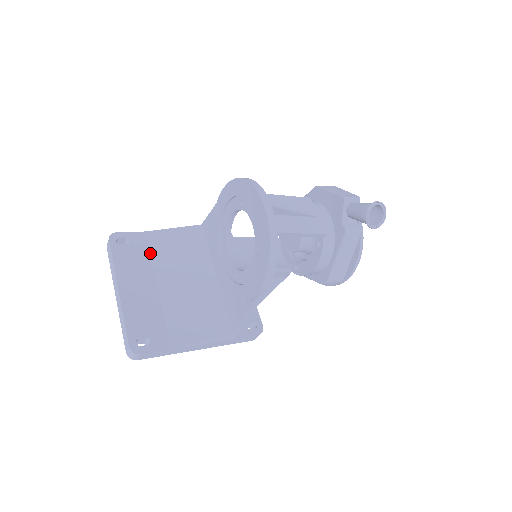
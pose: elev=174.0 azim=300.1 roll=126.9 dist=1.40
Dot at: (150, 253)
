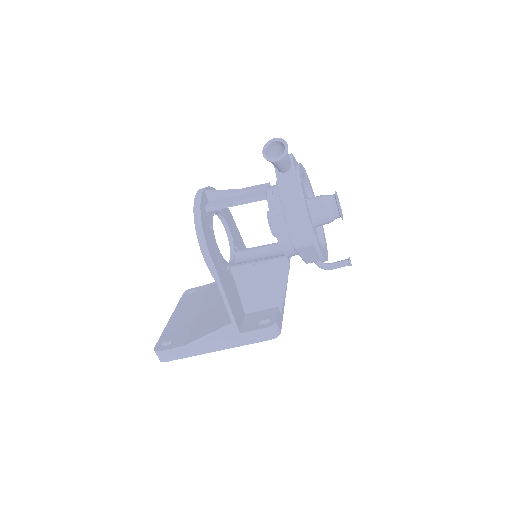
Dot at: (206, 294)
